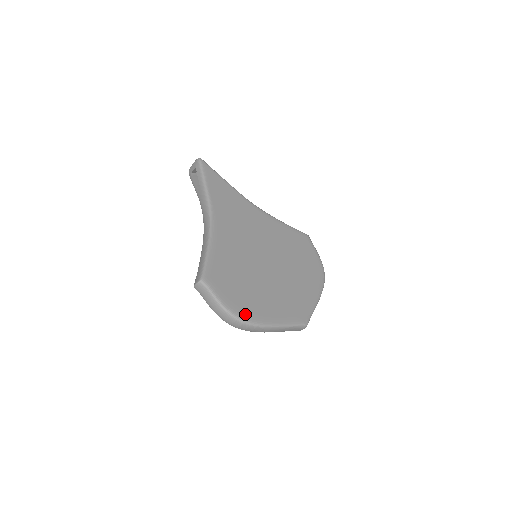
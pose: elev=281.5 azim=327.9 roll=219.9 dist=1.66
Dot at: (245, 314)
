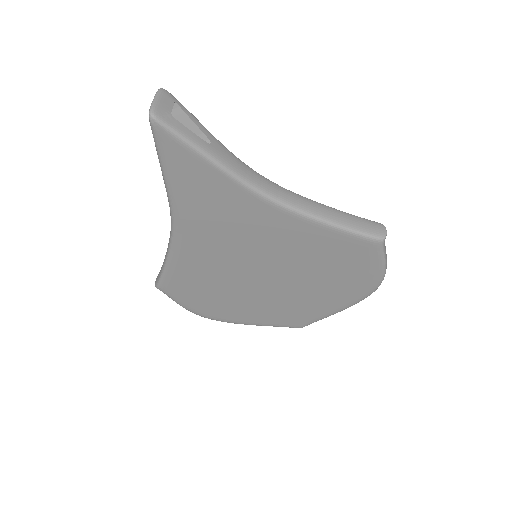
Dot at: (211, 316)
